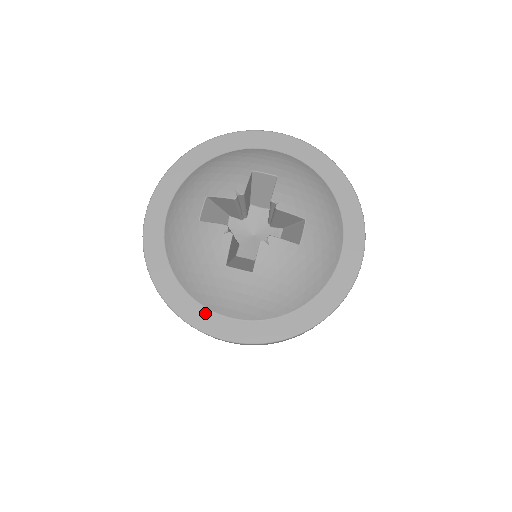
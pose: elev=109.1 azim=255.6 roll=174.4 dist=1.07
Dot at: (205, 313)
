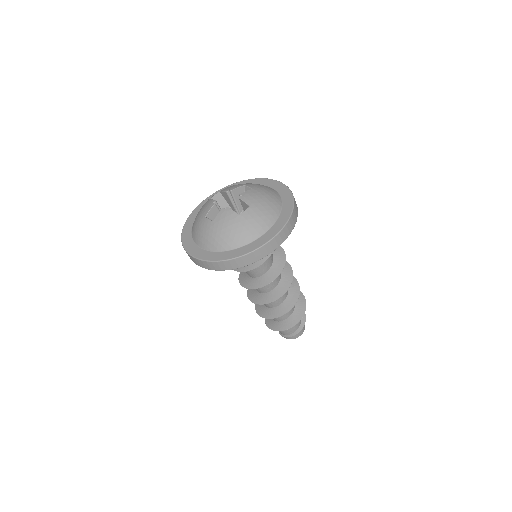
Dot at: (192, 243)
